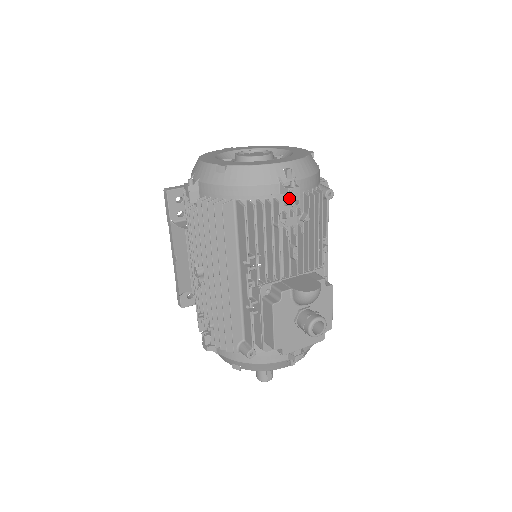
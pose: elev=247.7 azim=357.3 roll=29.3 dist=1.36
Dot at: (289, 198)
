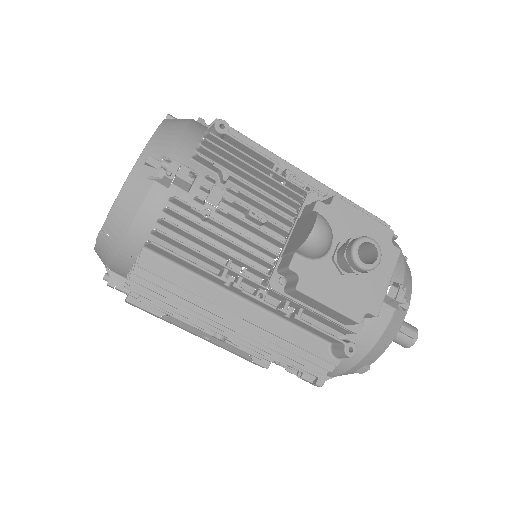
Dot at: (179, 181)
